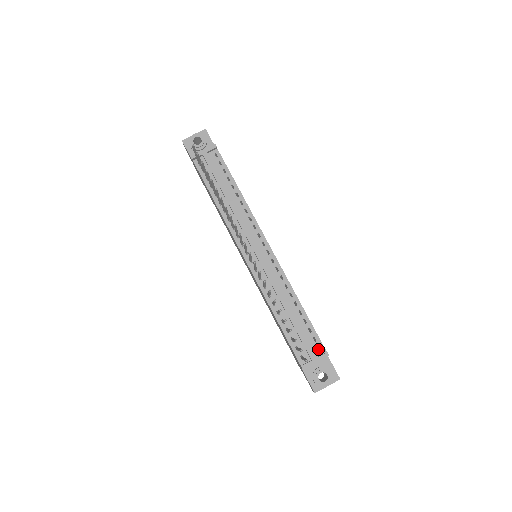
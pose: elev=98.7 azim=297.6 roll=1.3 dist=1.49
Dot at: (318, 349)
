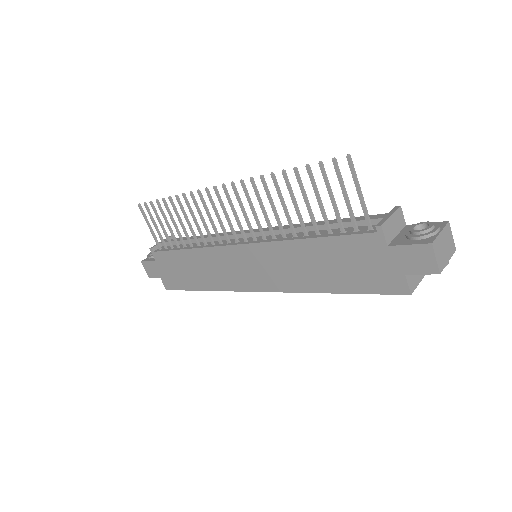
Dot at: occluded
